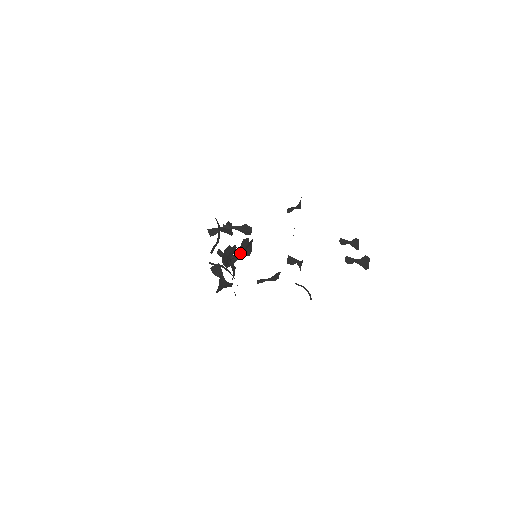
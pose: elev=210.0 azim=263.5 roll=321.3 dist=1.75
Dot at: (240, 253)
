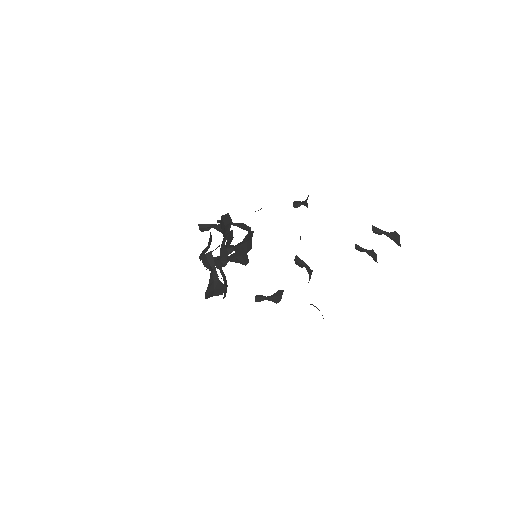
Dot at: (235, 259)
